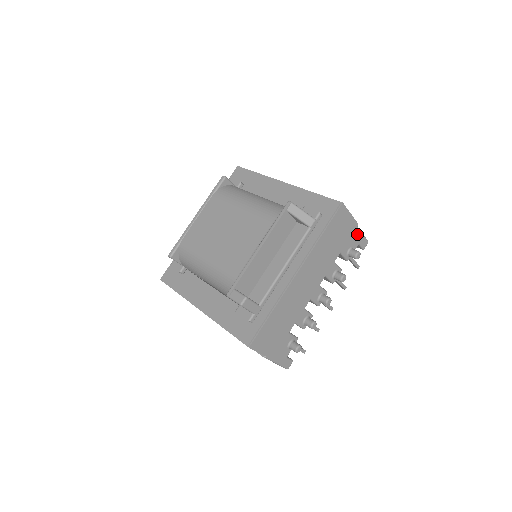
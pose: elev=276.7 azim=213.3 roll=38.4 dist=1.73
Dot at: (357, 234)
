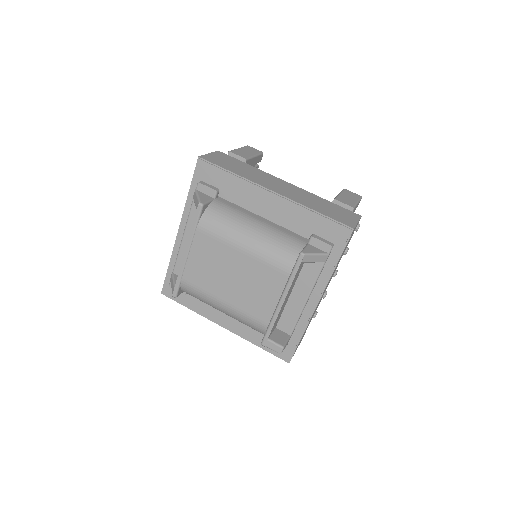
Dot at: (355, 208)
